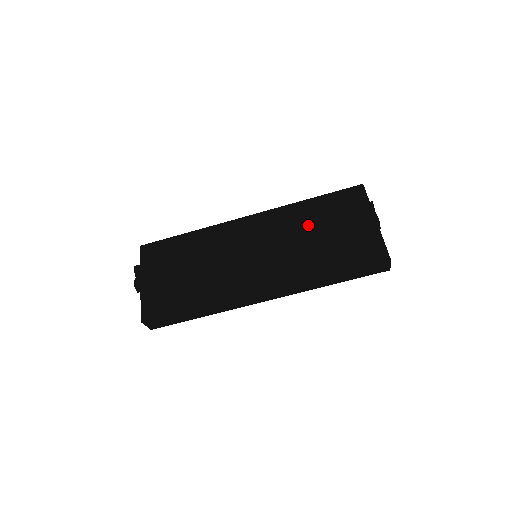
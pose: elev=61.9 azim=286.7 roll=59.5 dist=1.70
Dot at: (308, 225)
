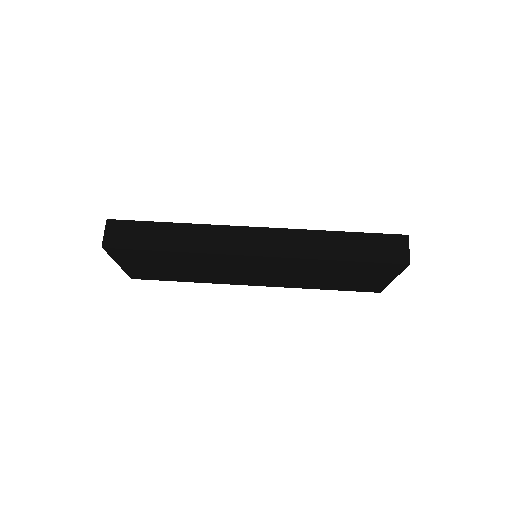
Dot at: occluded
